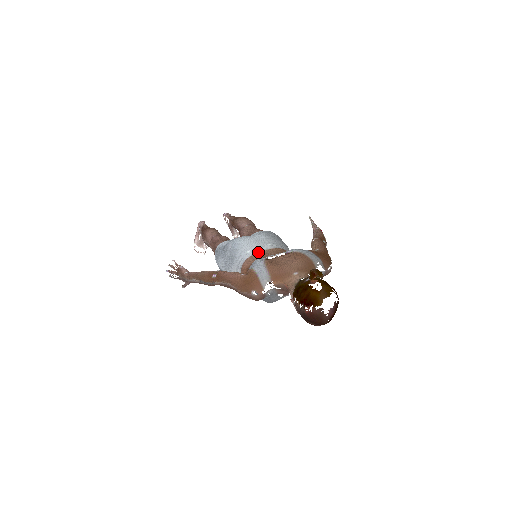
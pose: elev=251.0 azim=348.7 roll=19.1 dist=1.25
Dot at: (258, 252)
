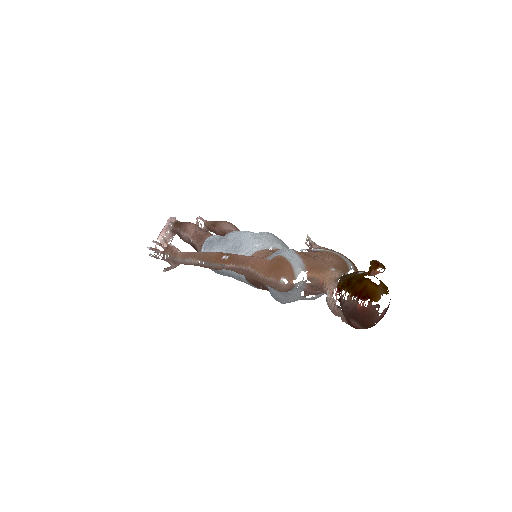
Dot at: (268, 248)
